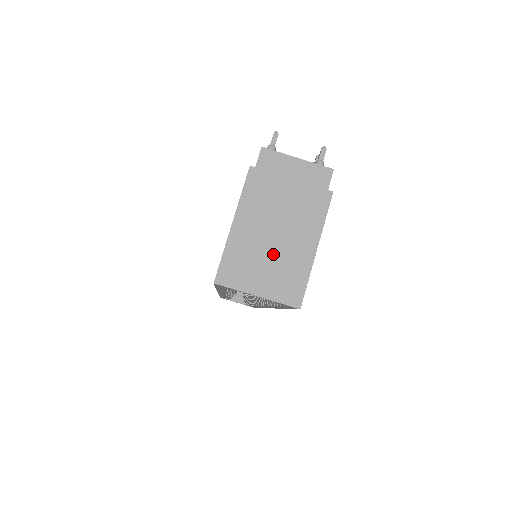
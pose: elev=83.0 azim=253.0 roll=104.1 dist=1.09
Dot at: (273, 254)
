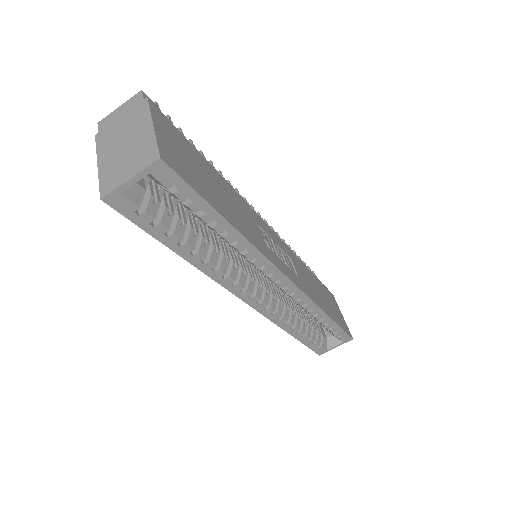
Dot at: (128, 153)
